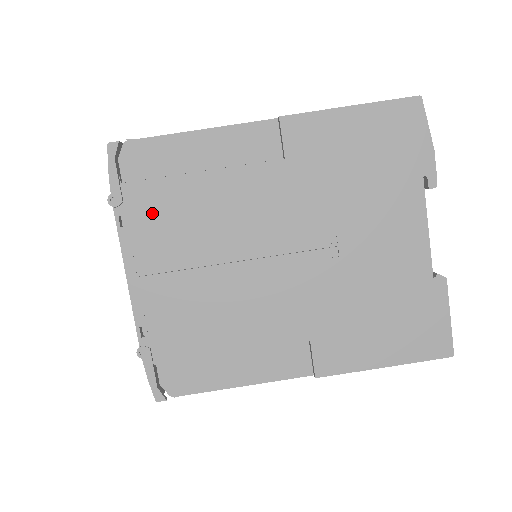
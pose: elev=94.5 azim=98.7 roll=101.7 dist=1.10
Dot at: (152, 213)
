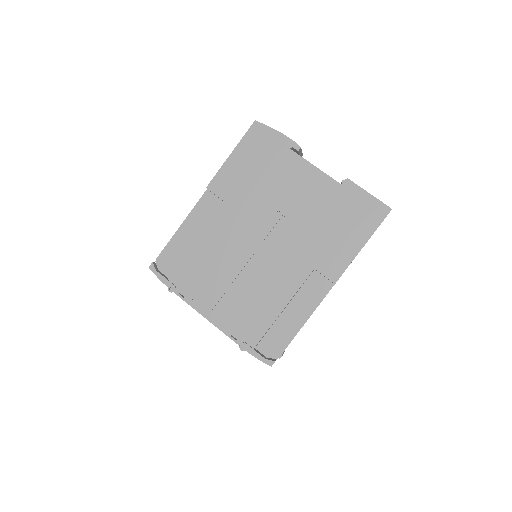
Dot at: (191, 279)
